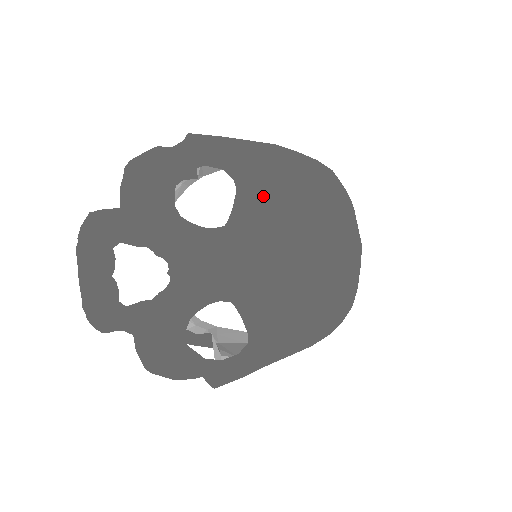
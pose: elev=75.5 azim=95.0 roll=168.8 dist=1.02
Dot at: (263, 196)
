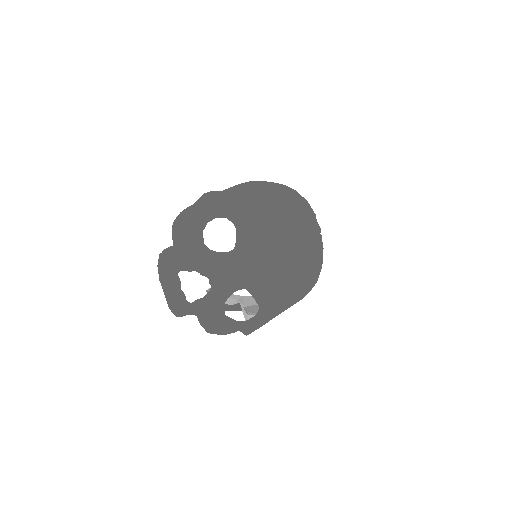
Dot at: (251, 232)
